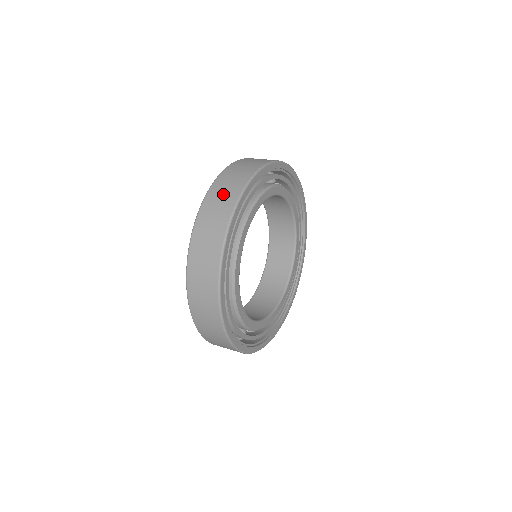
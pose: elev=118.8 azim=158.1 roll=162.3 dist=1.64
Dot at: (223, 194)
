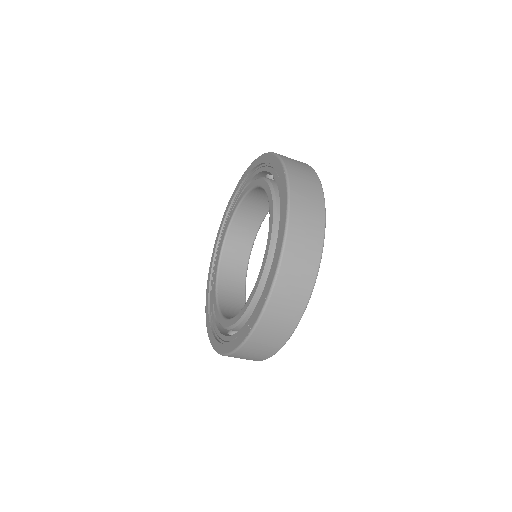
Dot at: (297, 162)
